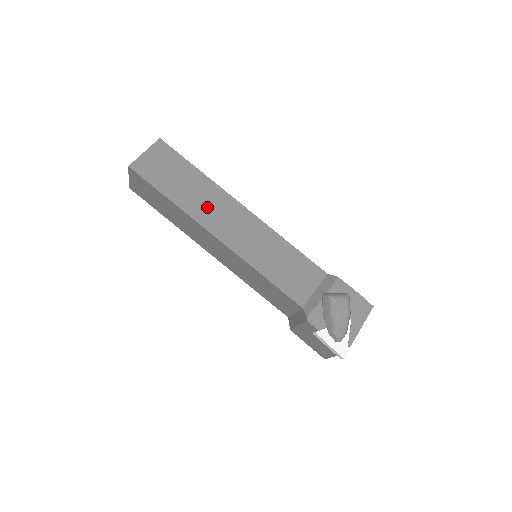
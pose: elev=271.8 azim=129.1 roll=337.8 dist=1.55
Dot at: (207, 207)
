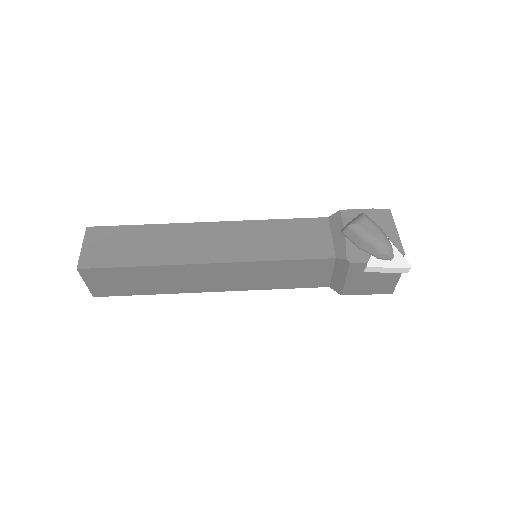
Dot at: (178, 247)
